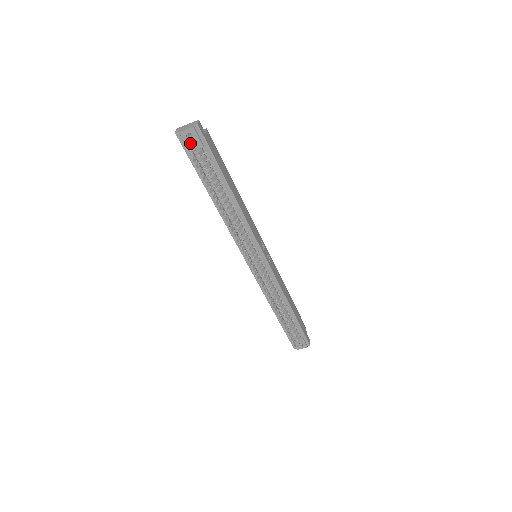
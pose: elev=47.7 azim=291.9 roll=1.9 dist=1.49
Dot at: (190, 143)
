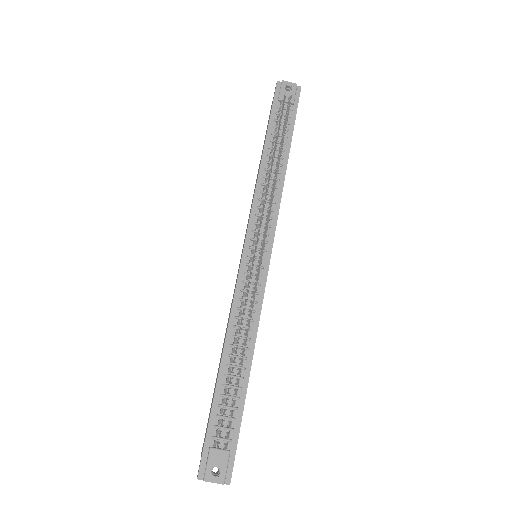
Dot at: (285, 93)
